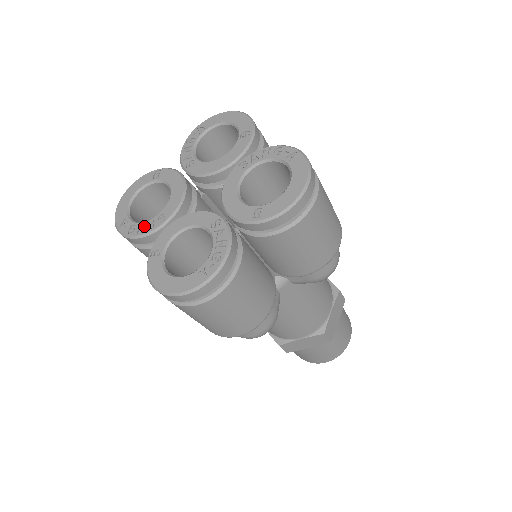
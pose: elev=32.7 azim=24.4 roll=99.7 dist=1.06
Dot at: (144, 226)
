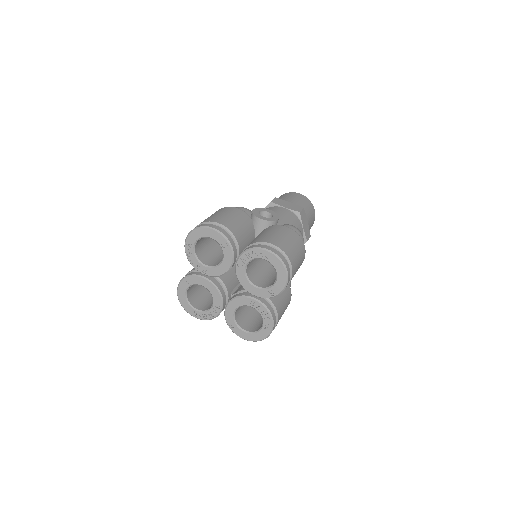
Dot at: (210, 312)
